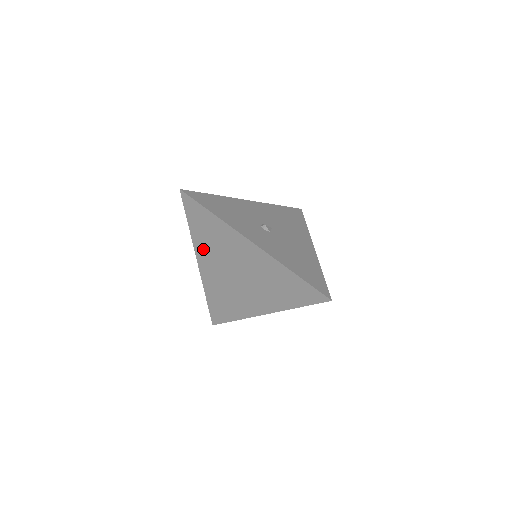
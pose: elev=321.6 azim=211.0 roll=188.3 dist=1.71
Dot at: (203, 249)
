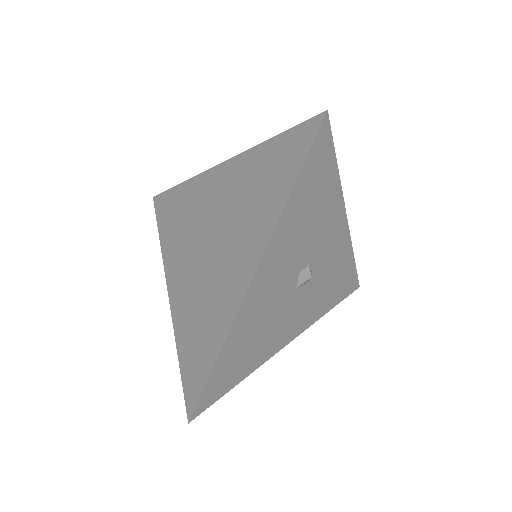
Dot at: (172, 252)
